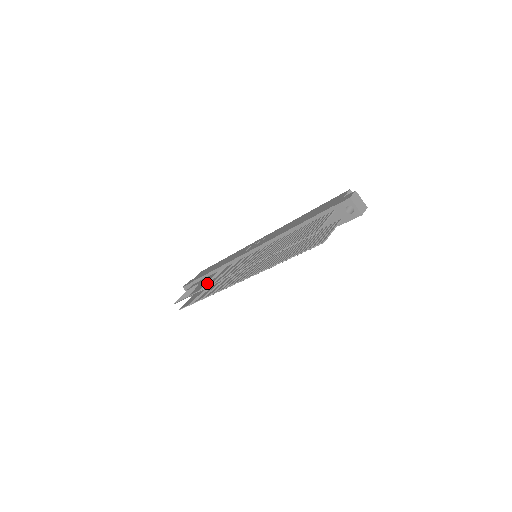
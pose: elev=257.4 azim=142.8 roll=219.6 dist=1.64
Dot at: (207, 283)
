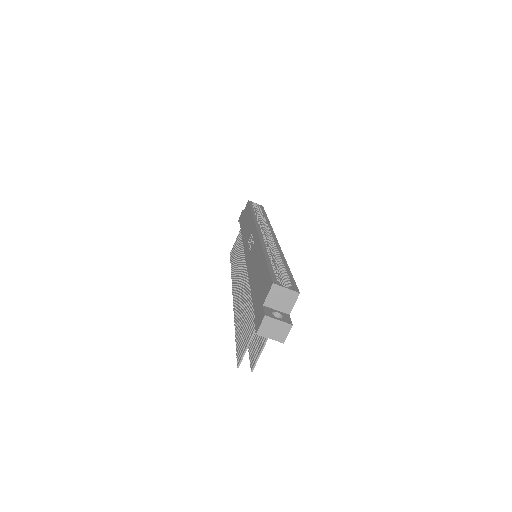
Dot at: (235, 262)
